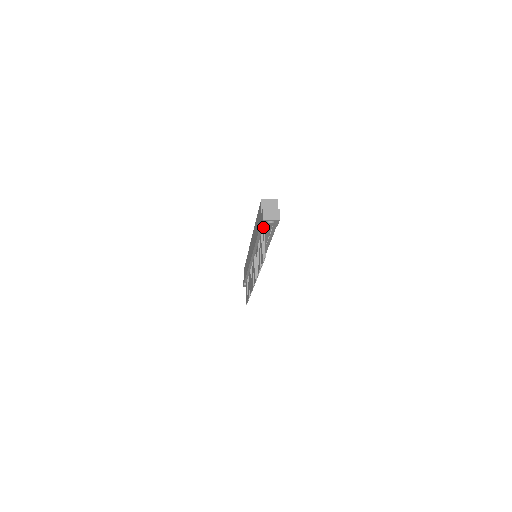
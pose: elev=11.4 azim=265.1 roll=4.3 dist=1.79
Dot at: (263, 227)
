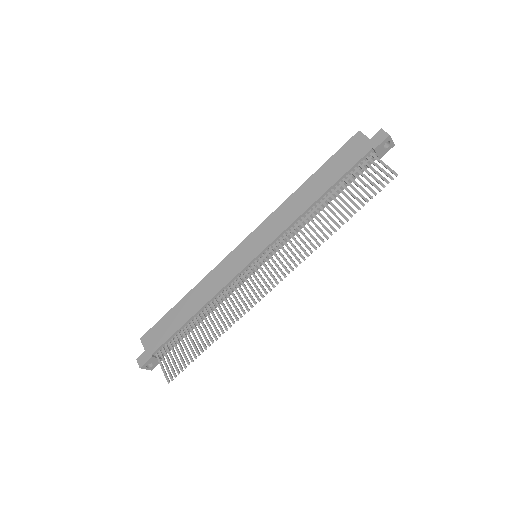
Dot at: (367, 157)
